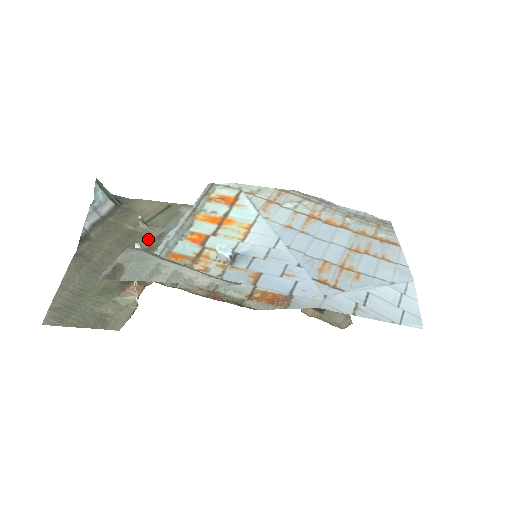
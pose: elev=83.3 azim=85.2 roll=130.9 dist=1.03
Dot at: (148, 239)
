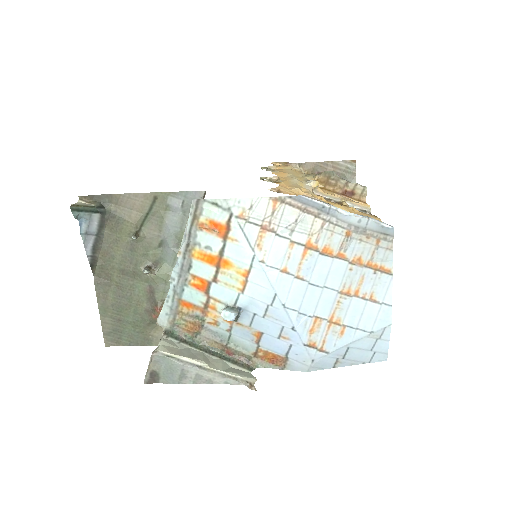
Dot at: (150, 251)
